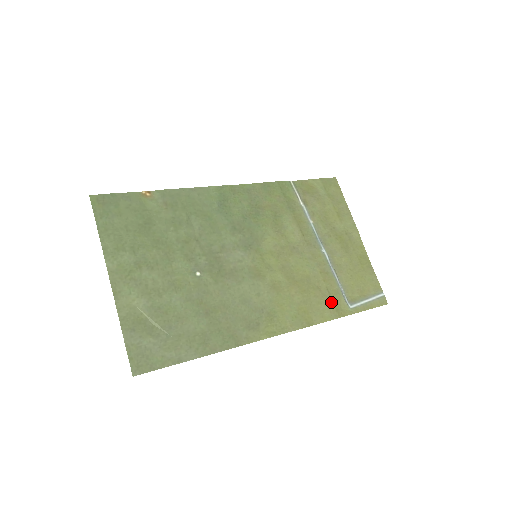
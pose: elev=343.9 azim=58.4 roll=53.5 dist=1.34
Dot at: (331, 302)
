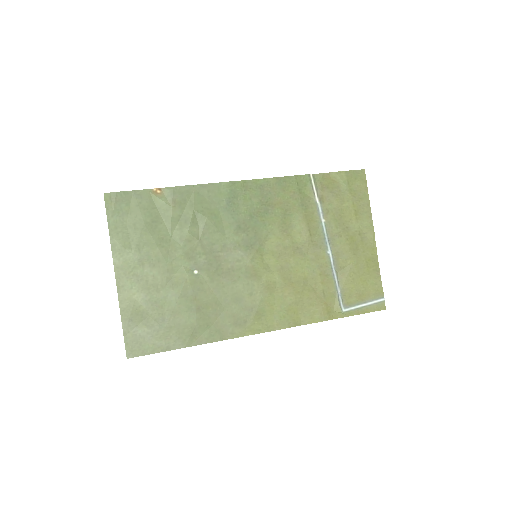
Dot at: (324, 304)
